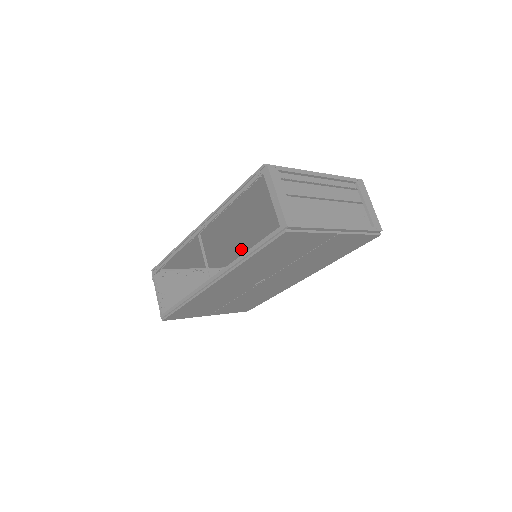
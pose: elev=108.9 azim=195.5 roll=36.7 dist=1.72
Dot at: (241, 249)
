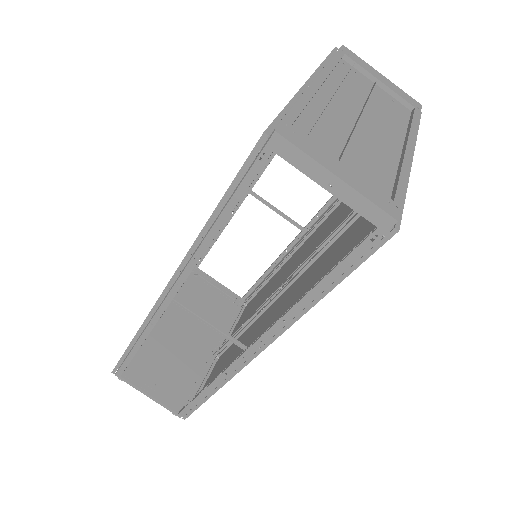
Dot at: occluded
